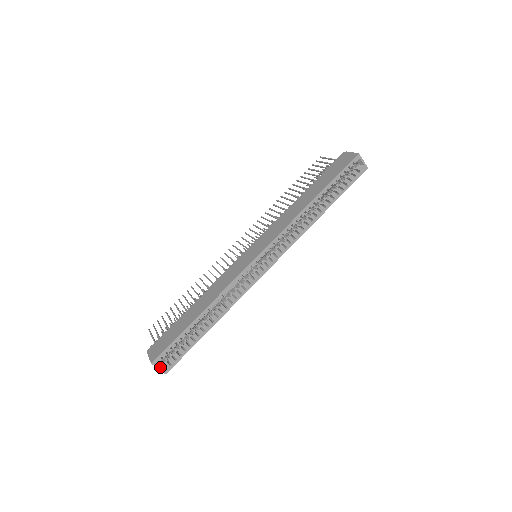
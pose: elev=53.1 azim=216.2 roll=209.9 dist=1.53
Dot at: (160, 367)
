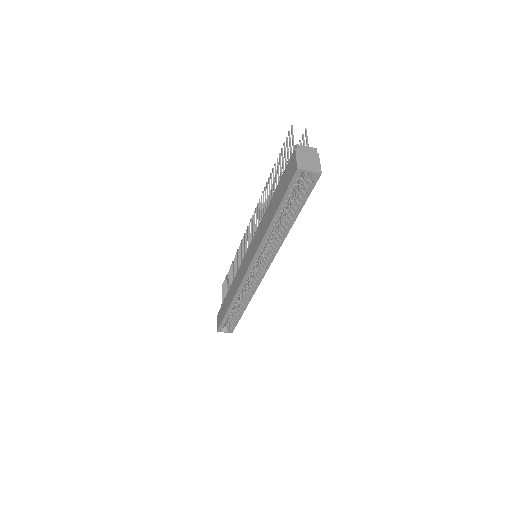
Dot at: (225, 331)
